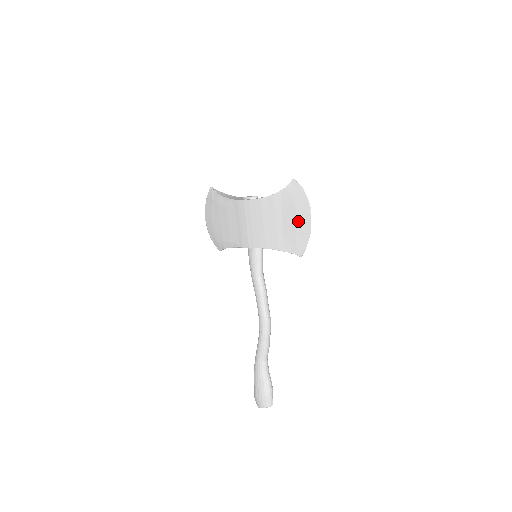
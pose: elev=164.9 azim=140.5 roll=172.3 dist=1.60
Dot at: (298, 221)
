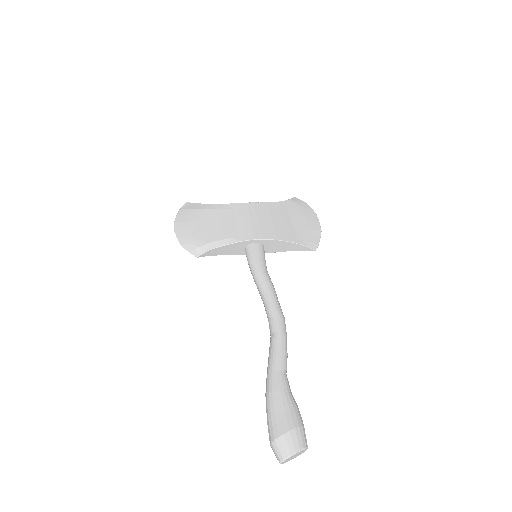
Dot at: (308, 222)
